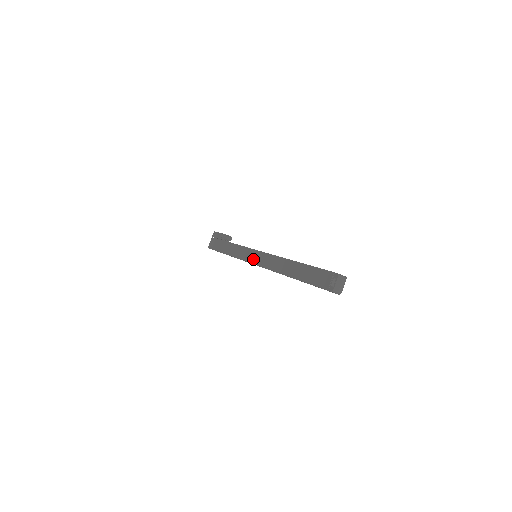
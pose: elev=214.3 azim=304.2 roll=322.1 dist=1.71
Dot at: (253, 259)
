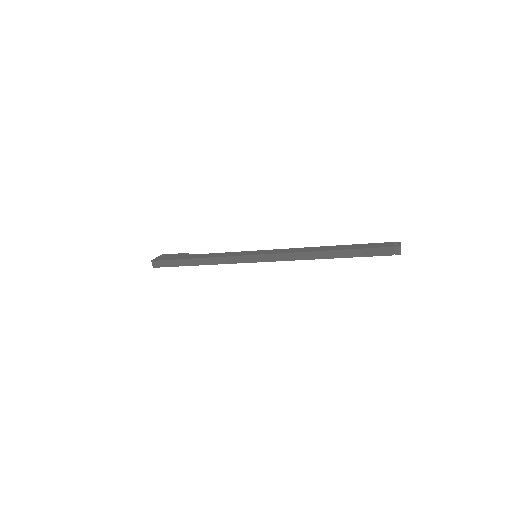
Dot at: (258, 253)
